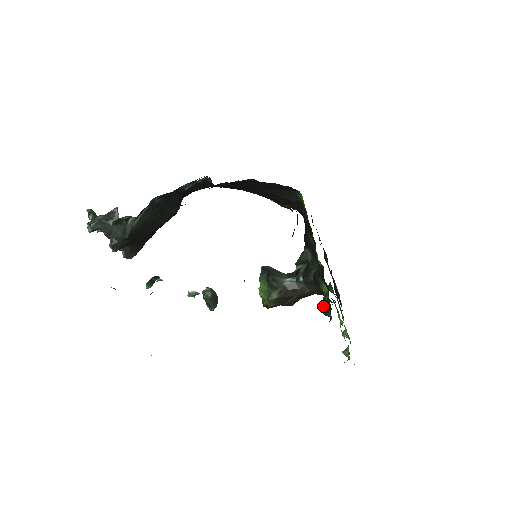
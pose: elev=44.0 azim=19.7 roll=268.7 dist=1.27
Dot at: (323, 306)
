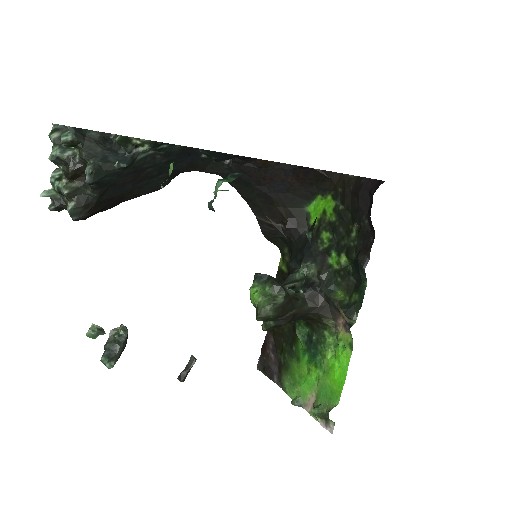
Dot at: (345, 308)
